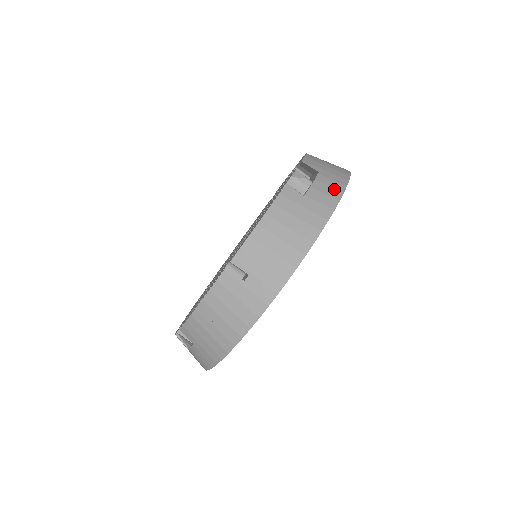
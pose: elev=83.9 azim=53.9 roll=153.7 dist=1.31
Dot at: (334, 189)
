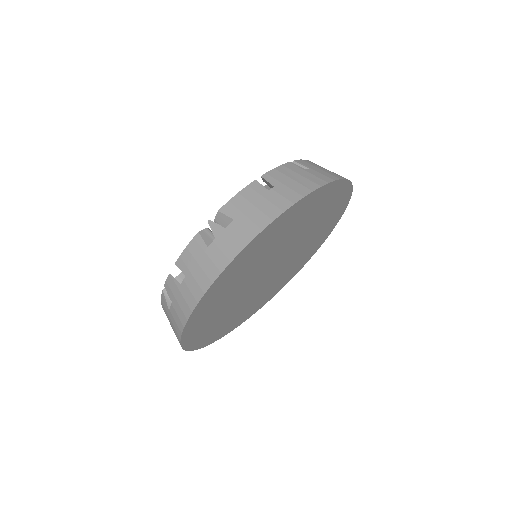
Dot at: occluded
